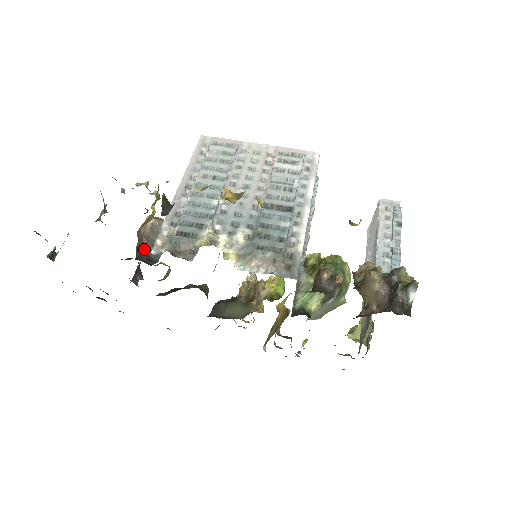
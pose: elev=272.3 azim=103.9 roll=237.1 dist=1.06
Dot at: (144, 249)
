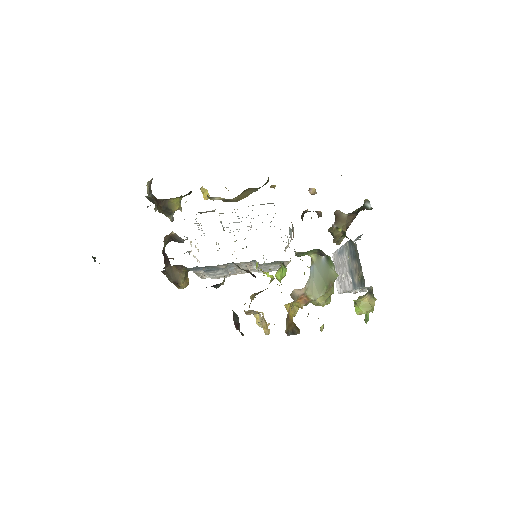
Dot at: (171, 240)
